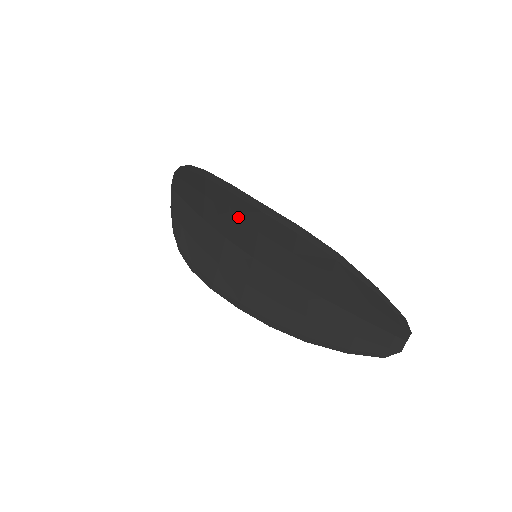
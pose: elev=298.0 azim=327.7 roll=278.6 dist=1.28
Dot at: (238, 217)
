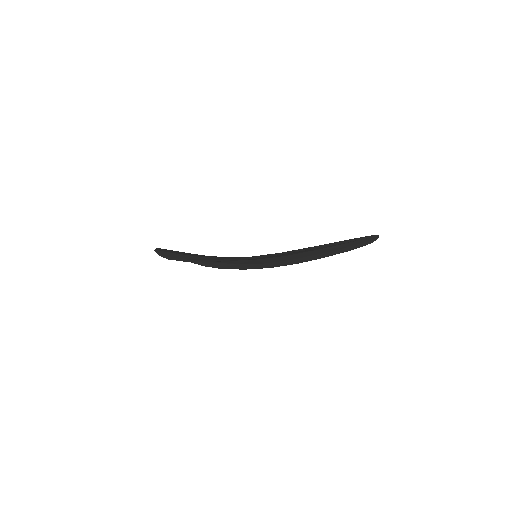
Dot at: occluded
